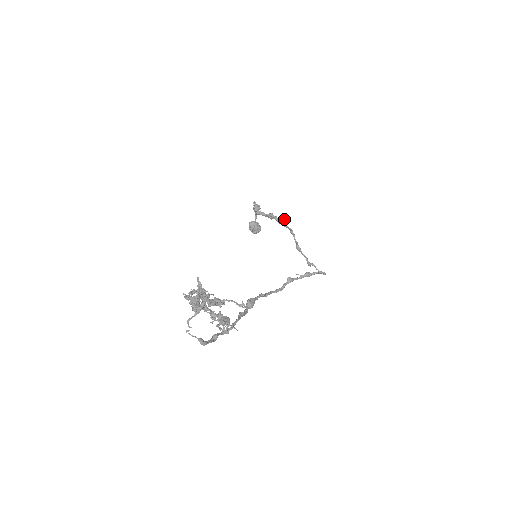
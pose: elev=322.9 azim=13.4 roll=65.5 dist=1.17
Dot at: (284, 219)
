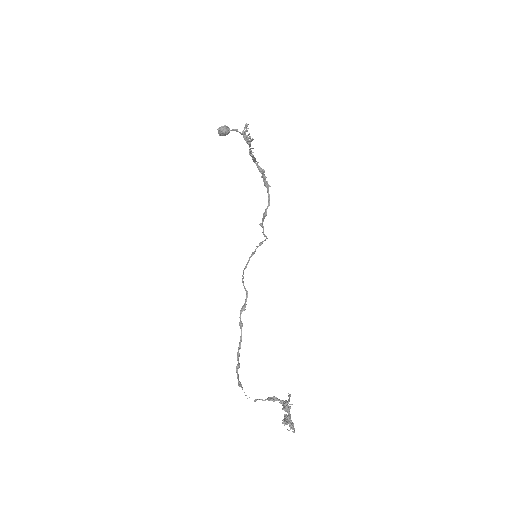
Dot at: occluded
